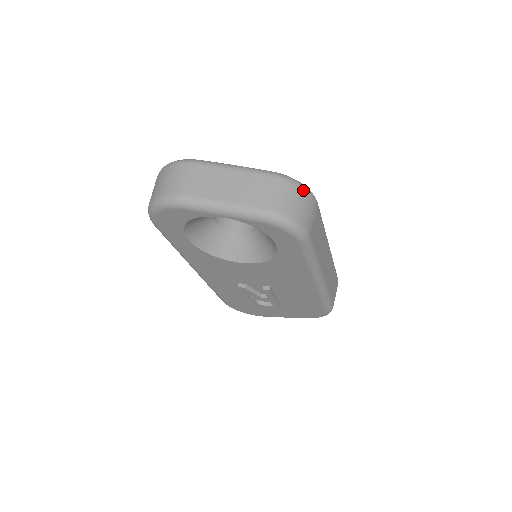
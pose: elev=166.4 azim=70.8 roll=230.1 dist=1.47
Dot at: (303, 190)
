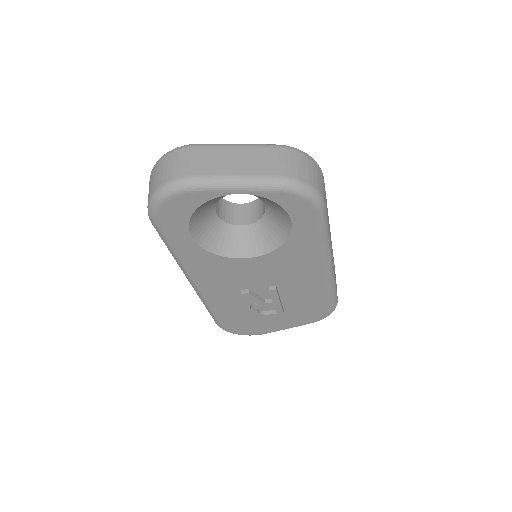
Dot at: (311, 159)
